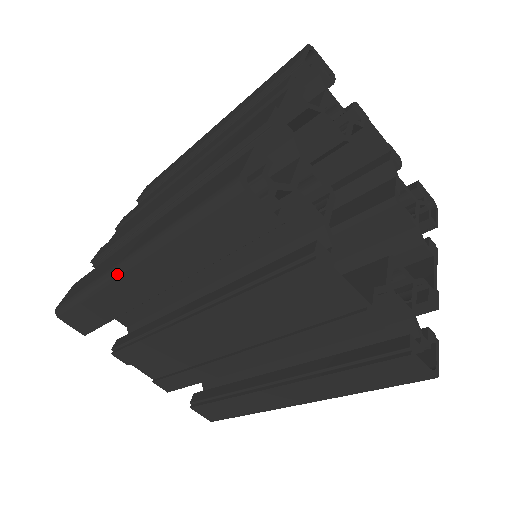
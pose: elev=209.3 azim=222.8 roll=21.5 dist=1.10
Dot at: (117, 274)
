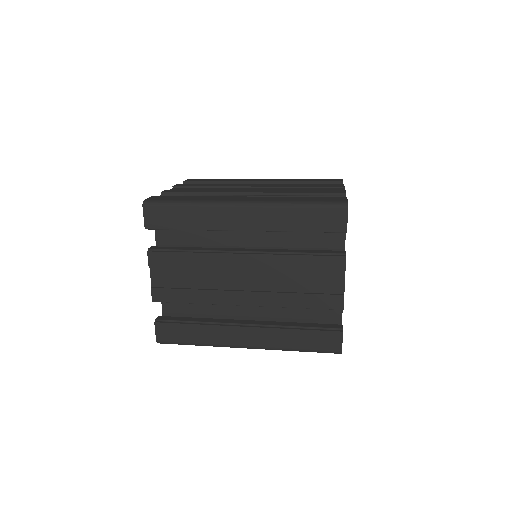
Dot at: occluded
